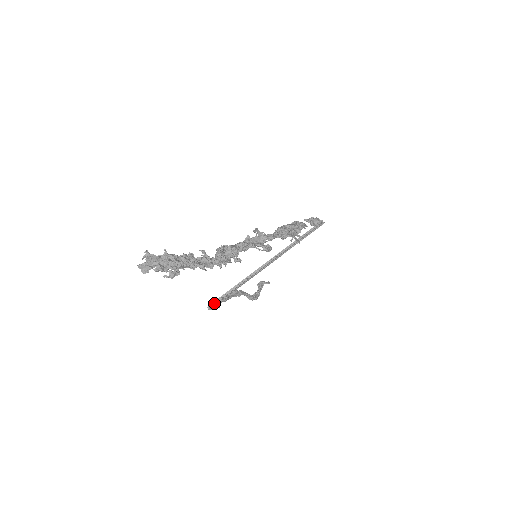
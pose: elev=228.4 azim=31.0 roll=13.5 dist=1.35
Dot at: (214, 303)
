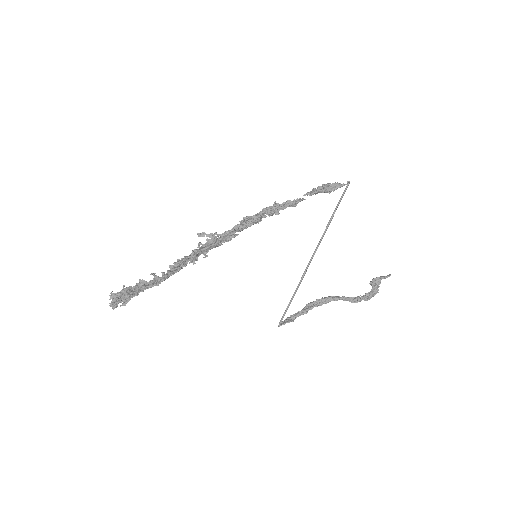
Dot at: occluded
